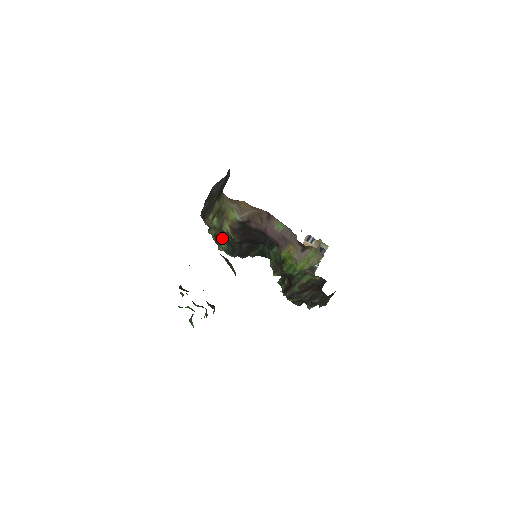
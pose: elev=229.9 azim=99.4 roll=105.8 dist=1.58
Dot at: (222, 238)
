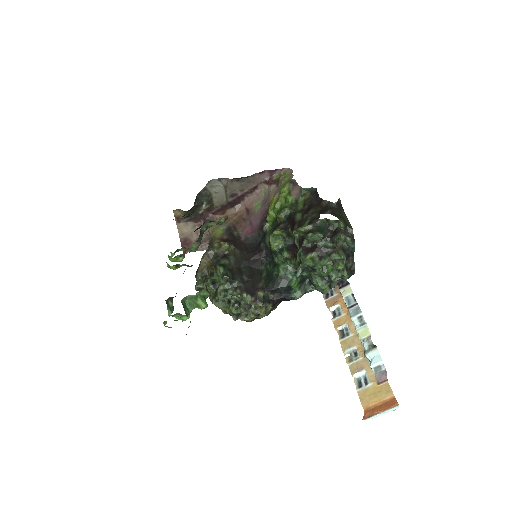
Dot at: (217, 267)
